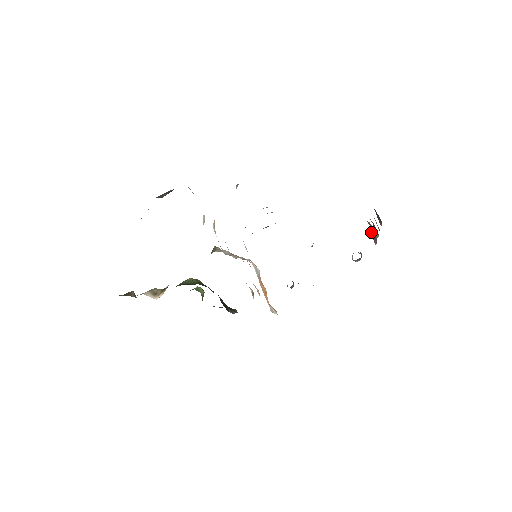
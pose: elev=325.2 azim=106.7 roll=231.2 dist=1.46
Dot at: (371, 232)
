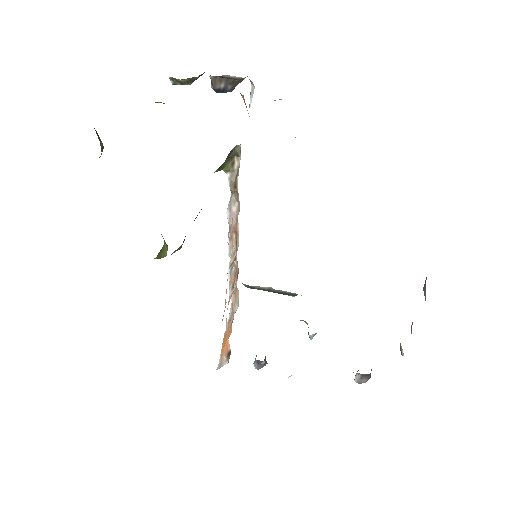
Dot at: occluded
